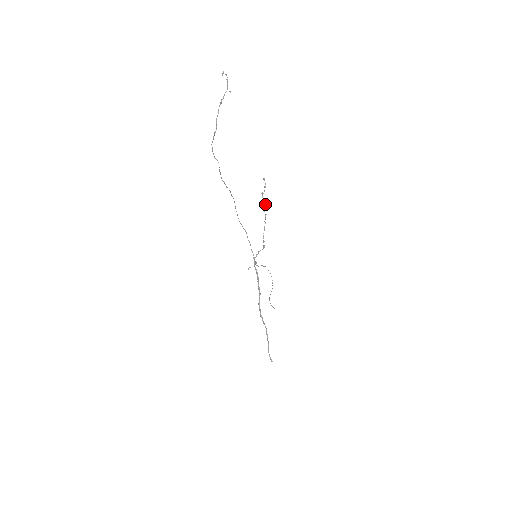
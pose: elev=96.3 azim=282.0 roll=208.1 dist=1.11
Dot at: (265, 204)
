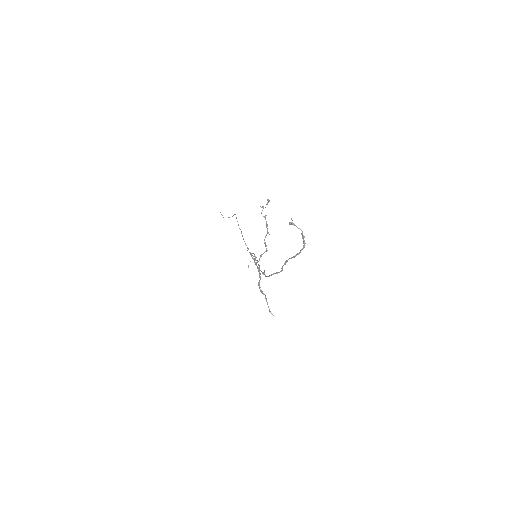
Dot at: (266, 215)
